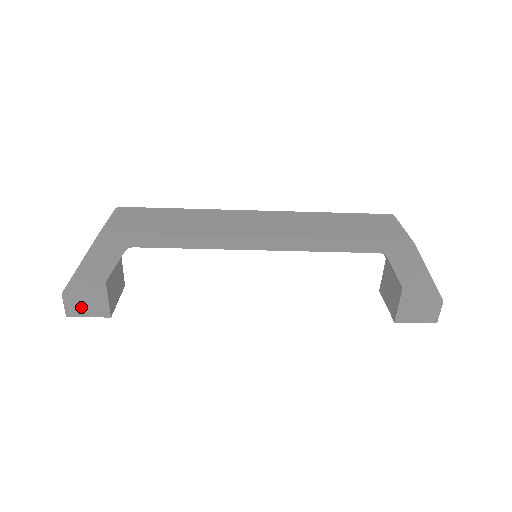
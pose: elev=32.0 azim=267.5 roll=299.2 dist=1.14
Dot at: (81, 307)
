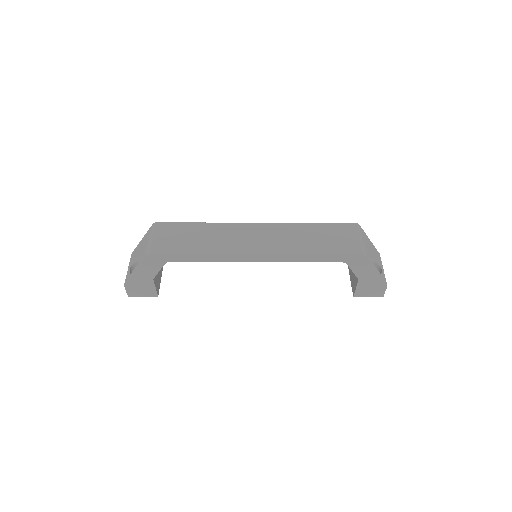
Dot at: (138, 292)
